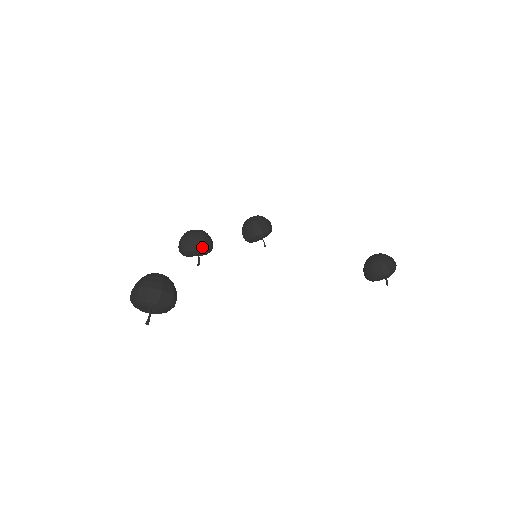
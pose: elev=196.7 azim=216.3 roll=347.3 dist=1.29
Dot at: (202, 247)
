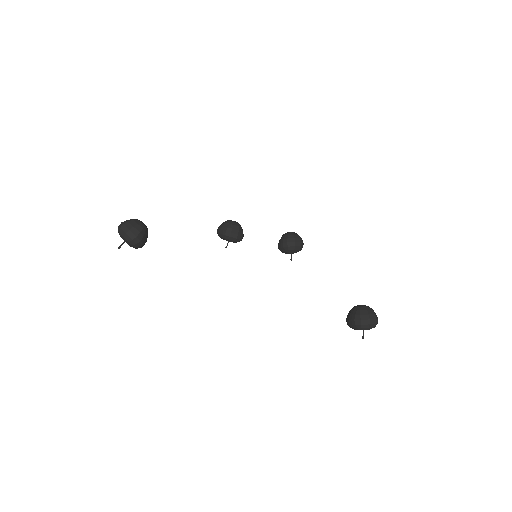
Dot at: (228, 234)
